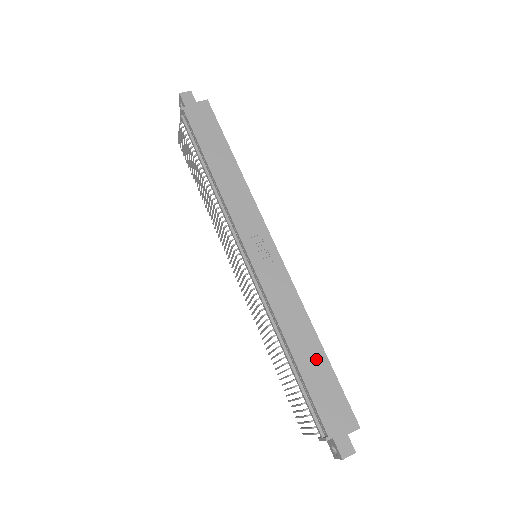
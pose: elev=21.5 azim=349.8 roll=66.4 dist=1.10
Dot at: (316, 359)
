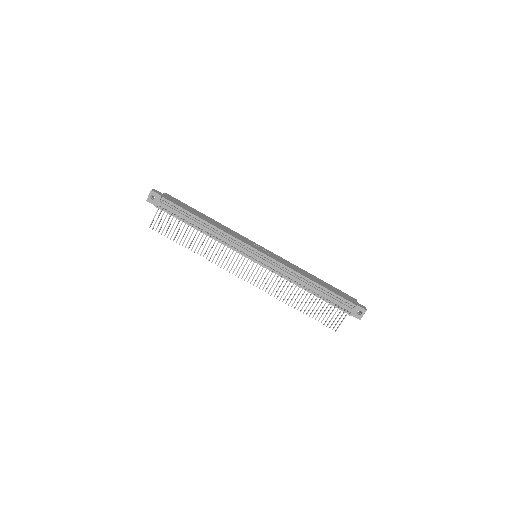
Dot at: (321, 282)
